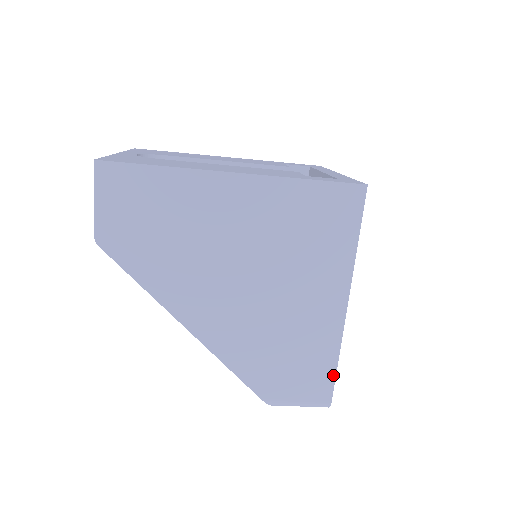
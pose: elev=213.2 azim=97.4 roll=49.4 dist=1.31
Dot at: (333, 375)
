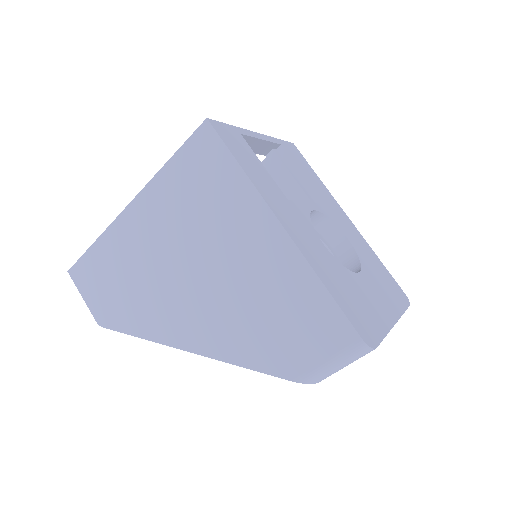
Dot at: (335, 307)
